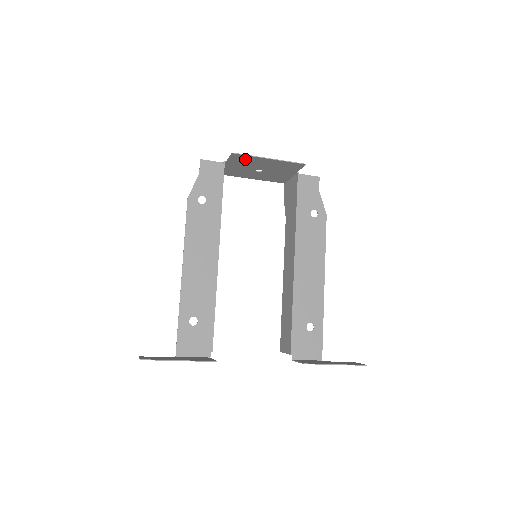
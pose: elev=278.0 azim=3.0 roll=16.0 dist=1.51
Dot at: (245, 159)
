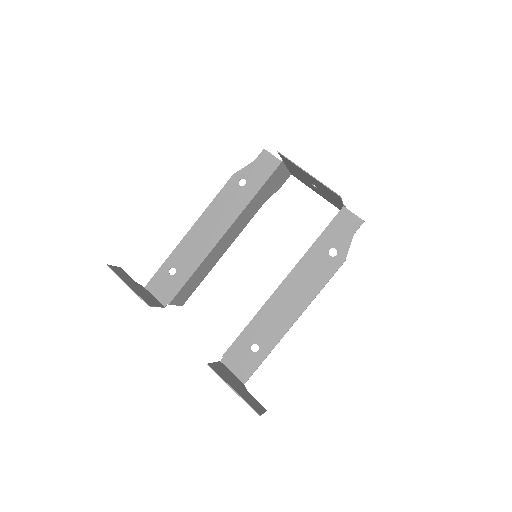
Dot at: (292, 164)
